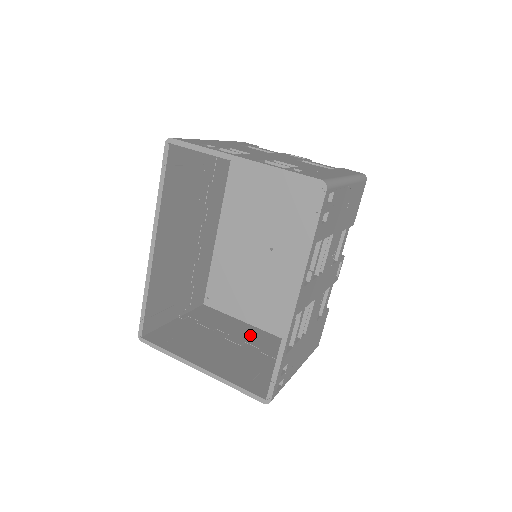
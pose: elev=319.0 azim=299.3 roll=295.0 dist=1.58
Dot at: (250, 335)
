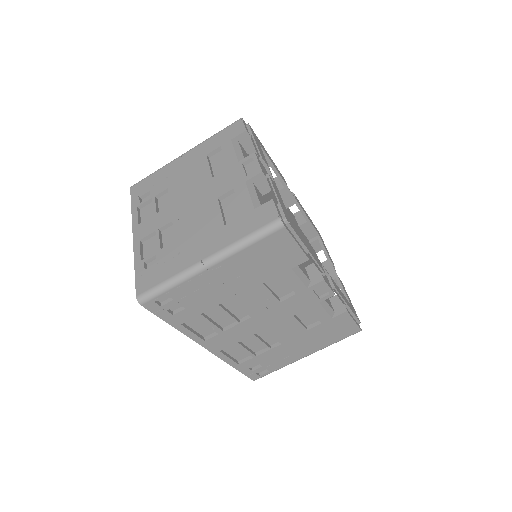
Dot at: occluded
